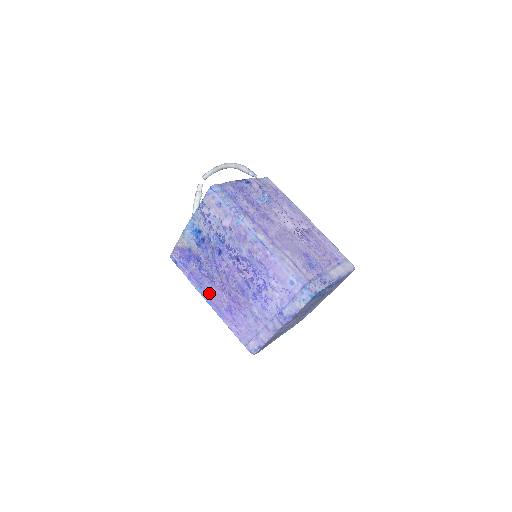
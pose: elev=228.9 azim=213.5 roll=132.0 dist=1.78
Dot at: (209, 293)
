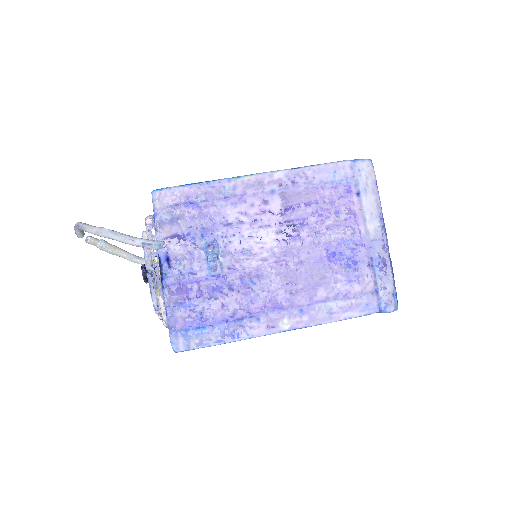
Dot at: occluded
